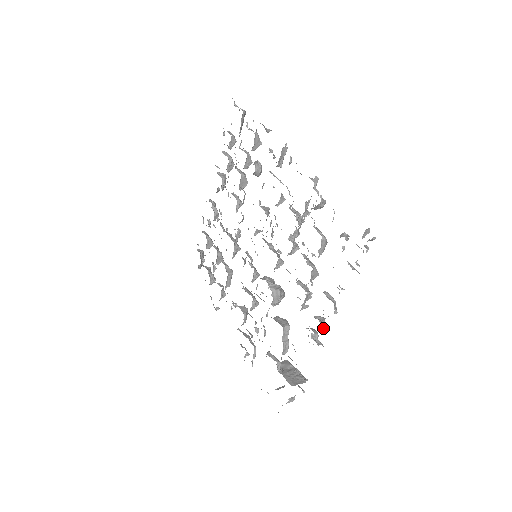
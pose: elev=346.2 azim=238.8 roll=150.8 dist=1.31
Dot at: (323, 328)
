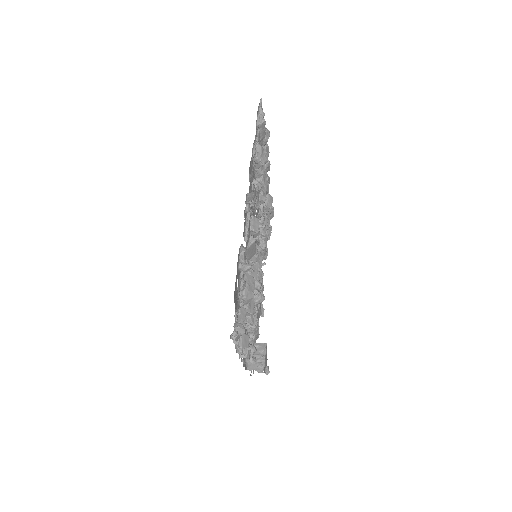
Dot at: (241, 356)
